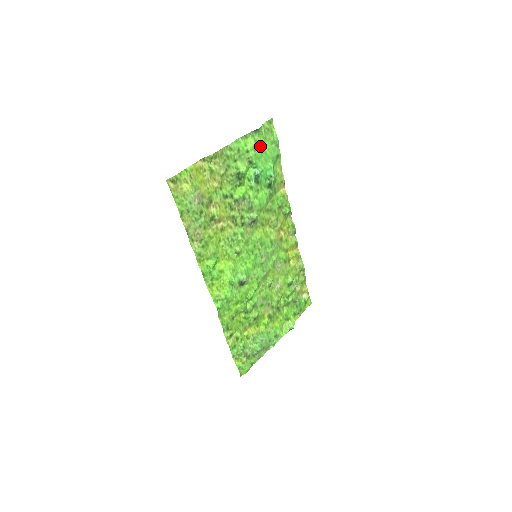
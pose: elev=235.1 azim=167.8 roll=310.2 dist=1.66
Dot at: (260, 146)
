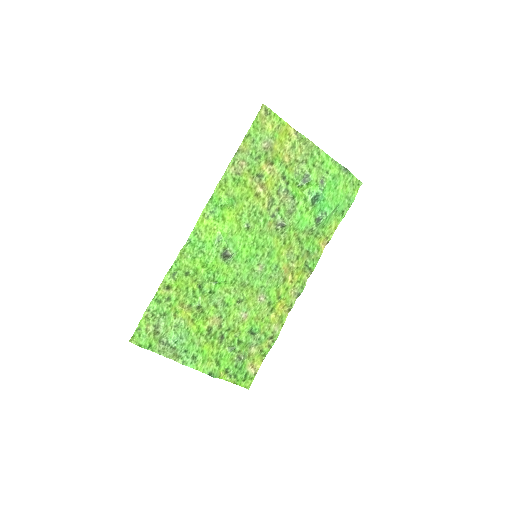
Dot at: (338, 183)
